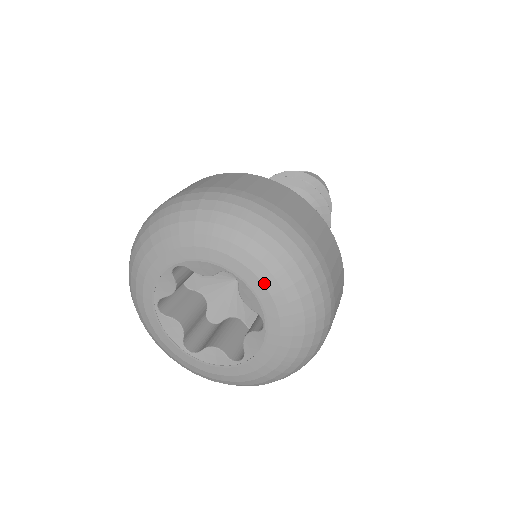
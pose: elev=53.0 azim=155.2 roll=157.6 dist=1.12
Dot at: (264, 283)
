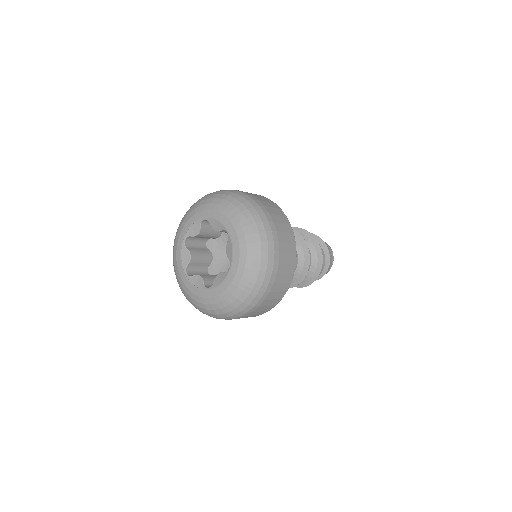
Dot at: (217, 210)
